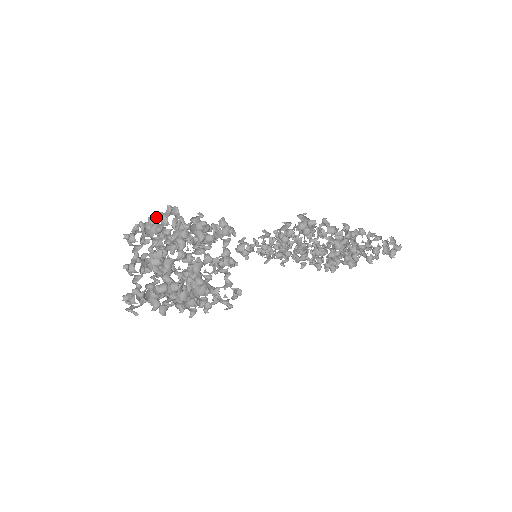
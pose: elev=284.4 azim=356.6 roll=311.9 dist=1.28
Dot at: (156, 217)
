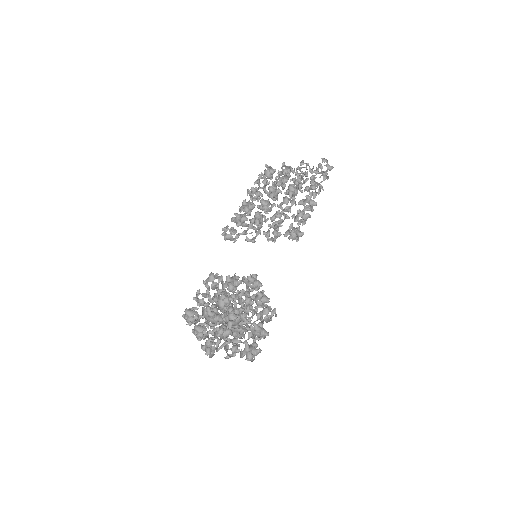
Dot at: occluded
